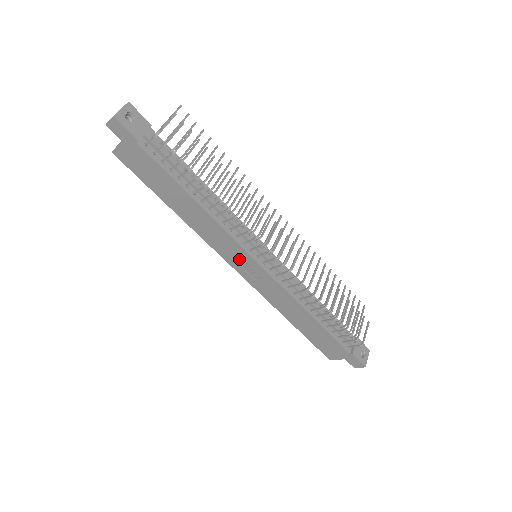
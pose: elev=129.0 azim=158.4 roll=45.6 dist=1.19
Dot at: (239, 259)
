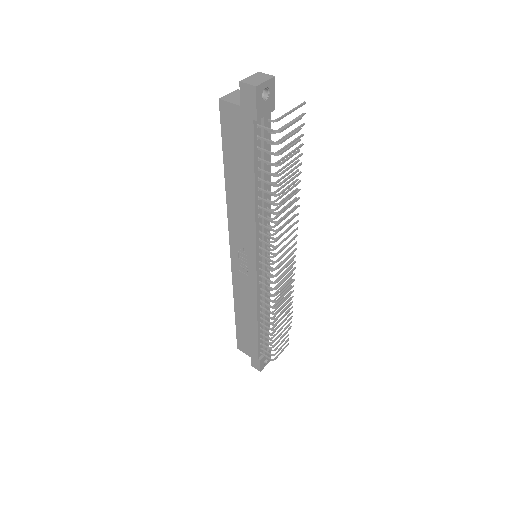
Dot at: (243, 252)
